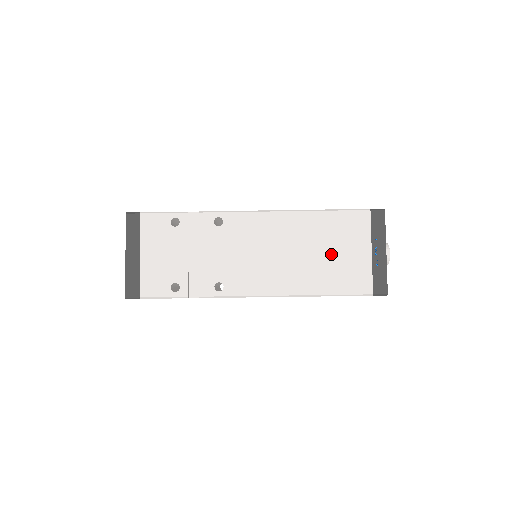
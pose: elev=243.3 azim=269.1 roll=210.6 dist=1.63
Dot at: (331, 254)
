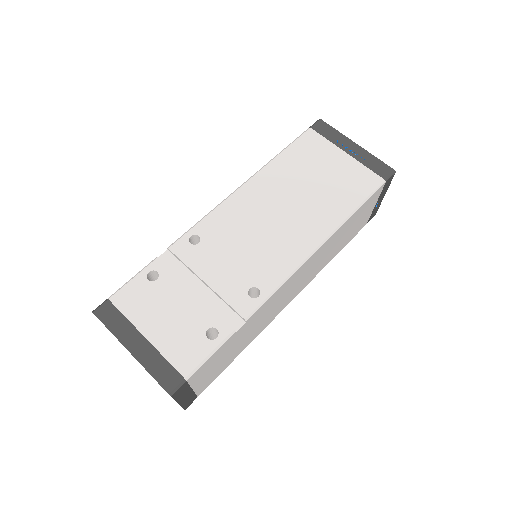
Dot at: (318, 181)
